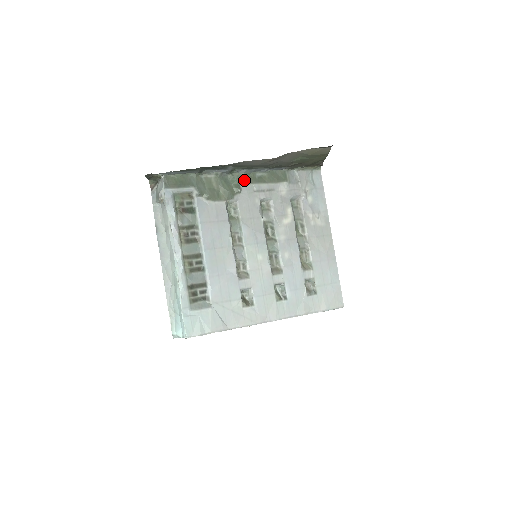
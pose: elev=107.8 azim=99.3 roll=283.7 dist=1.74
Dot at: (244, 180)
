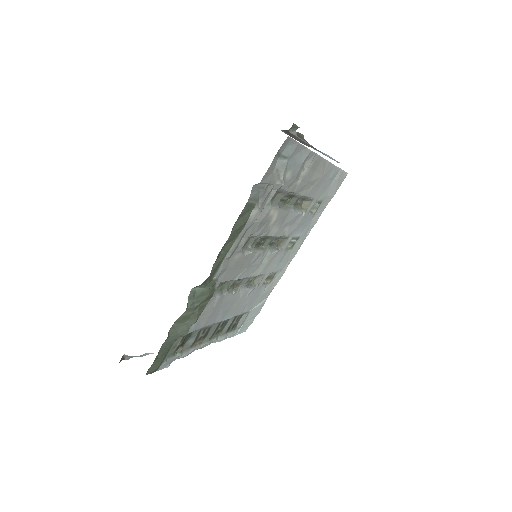
Dot at: (213, 273)
